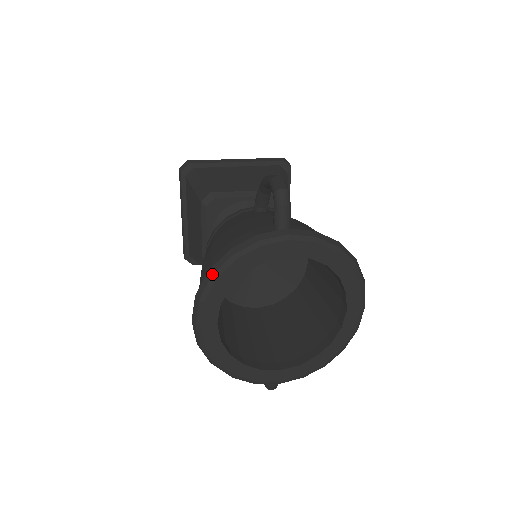
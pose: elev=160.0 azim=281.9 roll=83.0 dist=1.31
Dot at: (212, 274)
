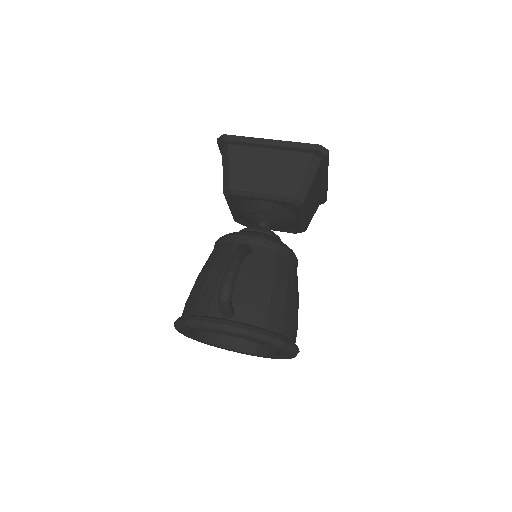
Dot at: (178, 325)
